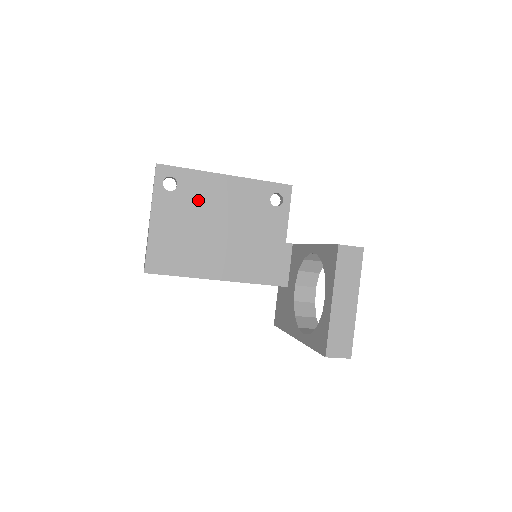
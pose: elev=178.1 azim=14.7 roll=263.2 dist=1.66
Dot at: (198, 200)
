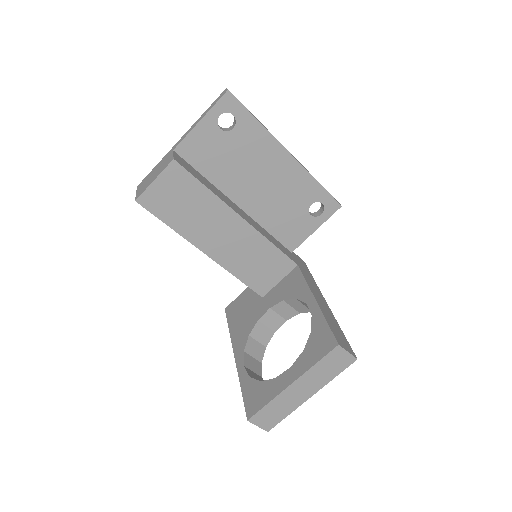
Dot at: (242, 158)
